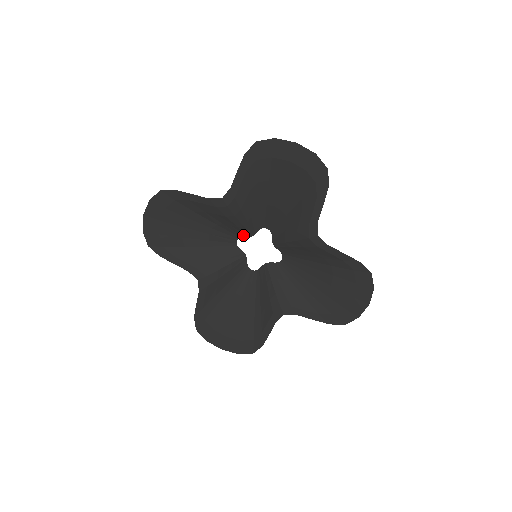
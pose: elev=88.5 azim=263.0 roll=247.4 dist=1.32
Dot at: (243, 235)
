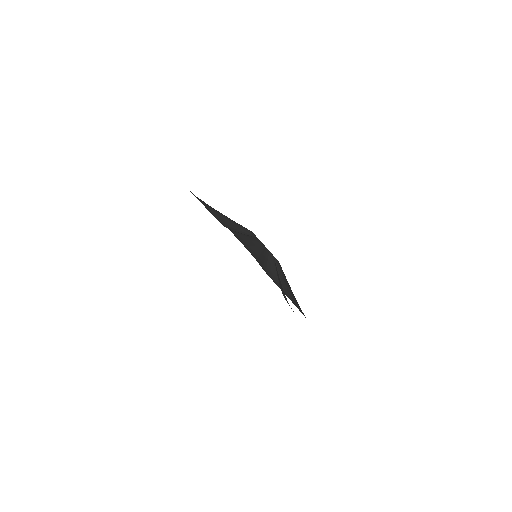
Dot at: occluded
